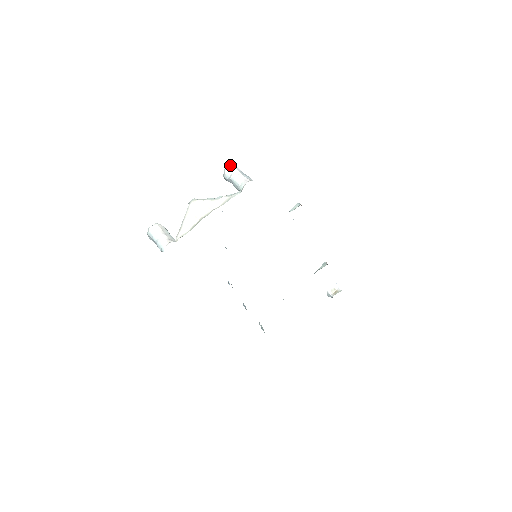
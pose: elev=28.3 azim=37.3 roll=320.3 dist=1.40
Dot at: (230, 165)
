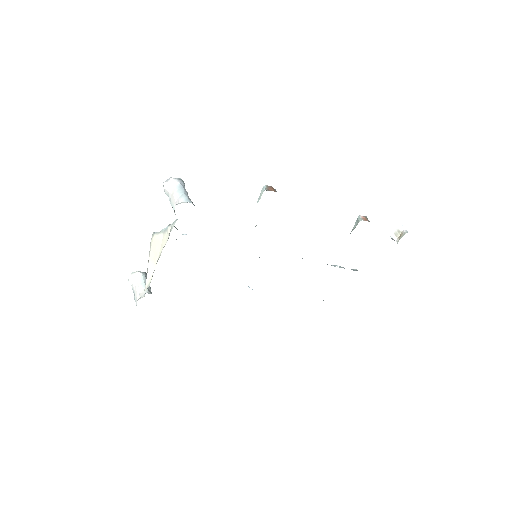
Dot at: (165, 183)
